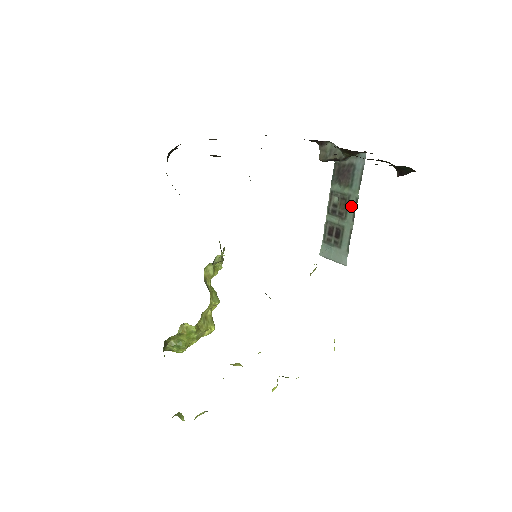
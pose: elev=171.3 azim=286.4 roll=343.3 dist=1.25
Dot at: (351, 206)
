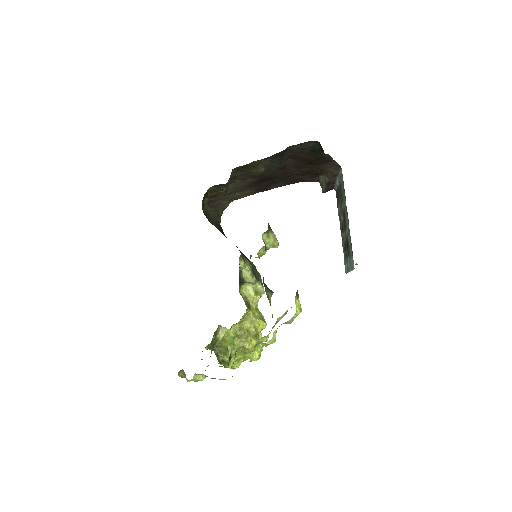
Dot at: (346, 215)
